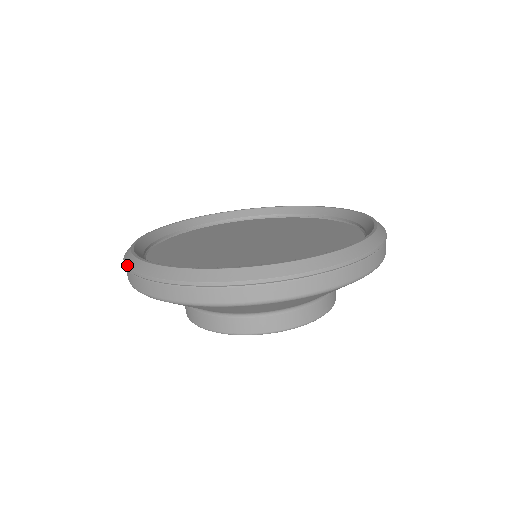
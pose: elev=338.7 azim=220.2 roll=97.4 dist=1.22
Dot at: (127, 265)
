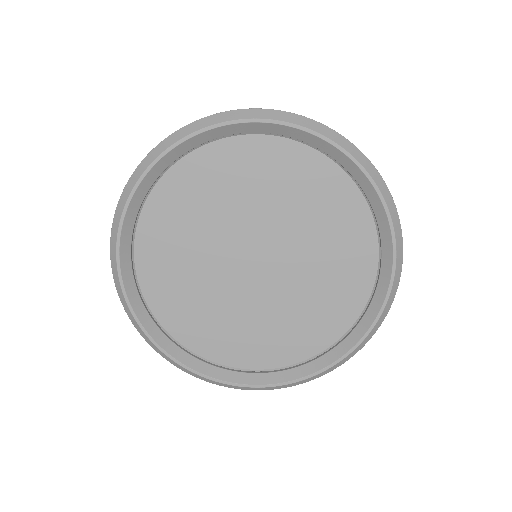
Dot at: (117, 206)
